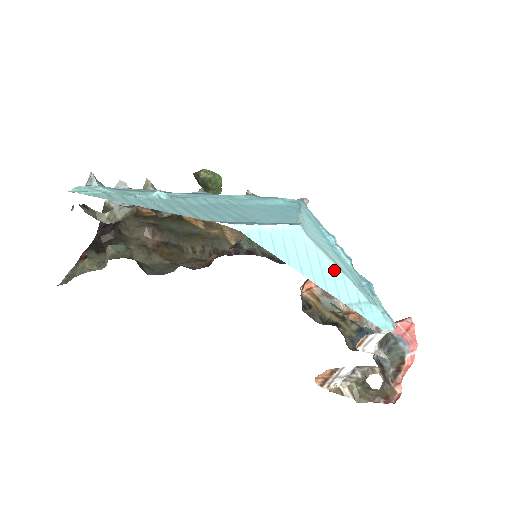
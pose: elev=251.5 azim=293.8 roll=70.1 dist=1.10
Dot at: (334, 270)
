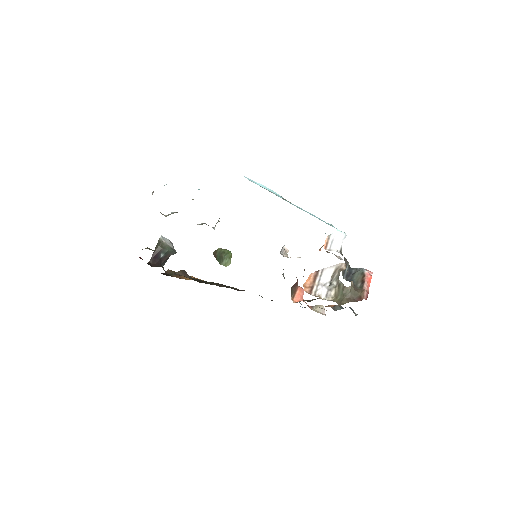
Dot at: (301, 208)
